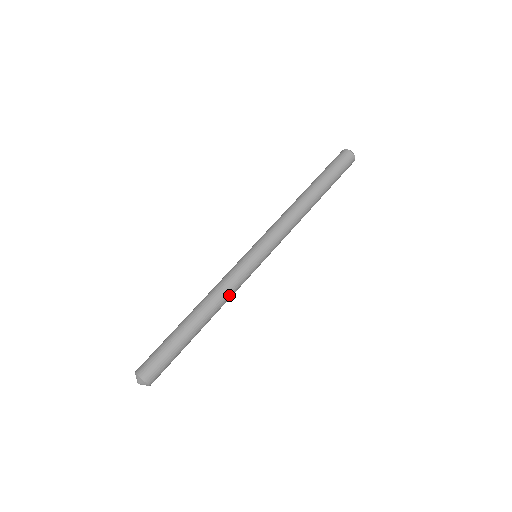
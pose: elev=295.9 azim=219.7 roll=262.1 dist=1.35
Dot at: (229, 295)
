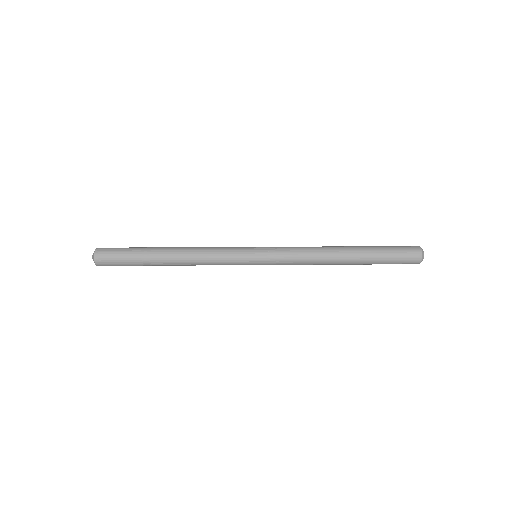
Dot at: (205, 250)
